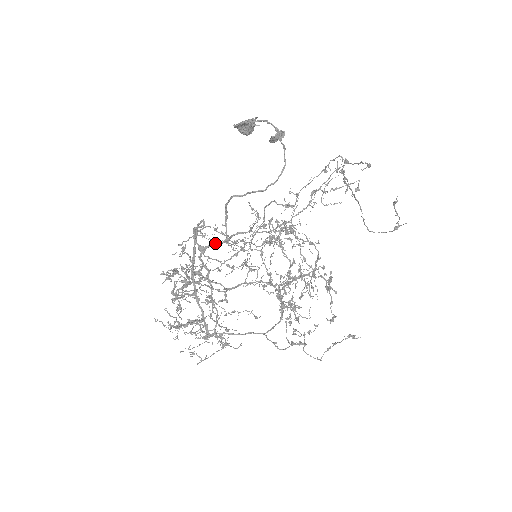
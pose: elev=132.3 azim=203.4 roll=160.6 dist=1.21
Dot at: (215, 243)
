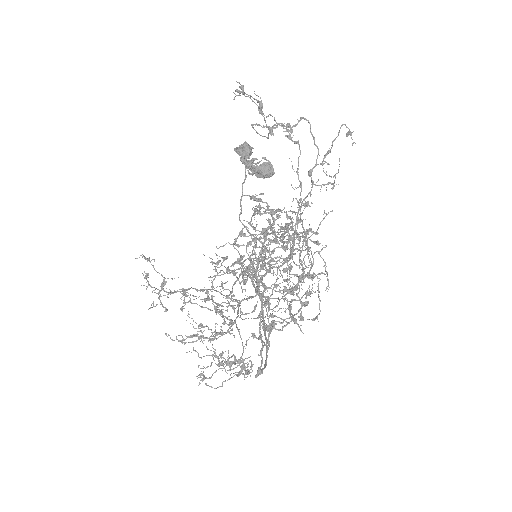
Dot at: occluded
